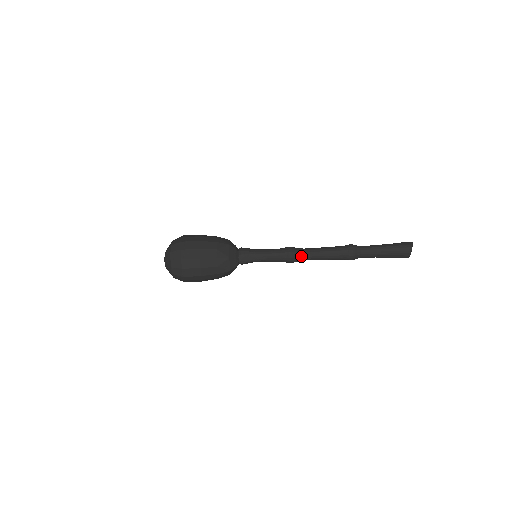
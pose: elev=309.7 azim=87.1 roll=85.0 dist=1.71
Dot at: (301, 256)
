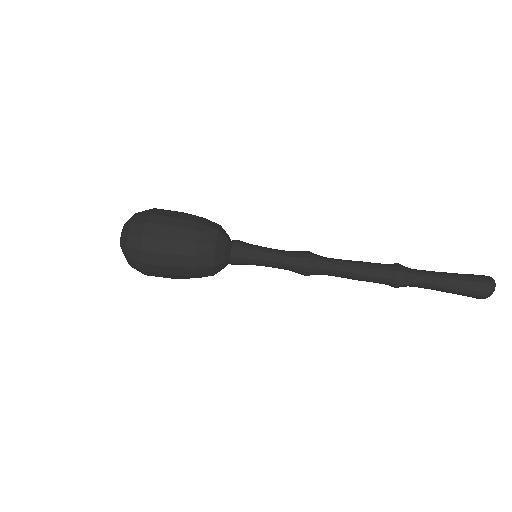
Dot at: (320, 274)
